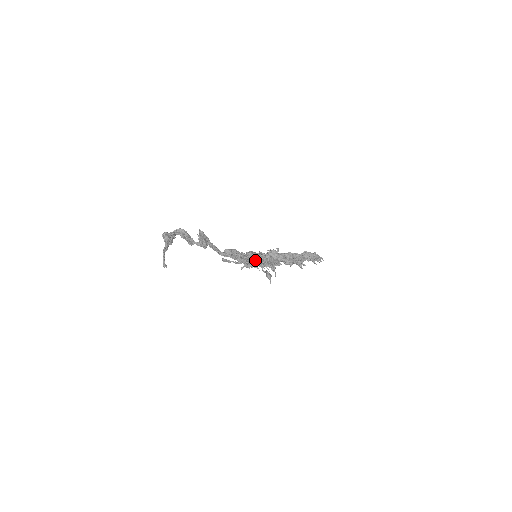
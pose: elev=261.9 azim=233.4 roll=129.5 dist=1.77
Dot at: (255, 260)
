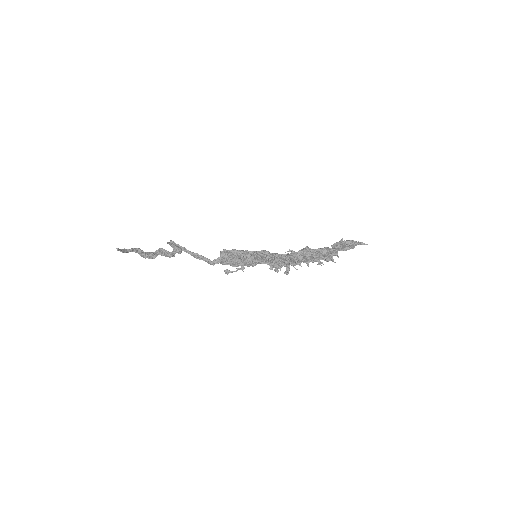
Dot at: (245, 252)
